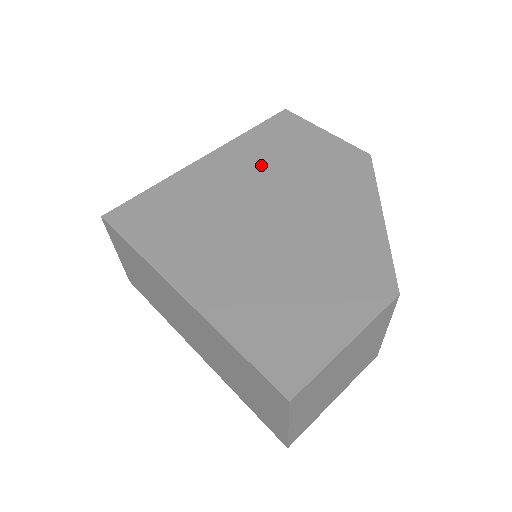
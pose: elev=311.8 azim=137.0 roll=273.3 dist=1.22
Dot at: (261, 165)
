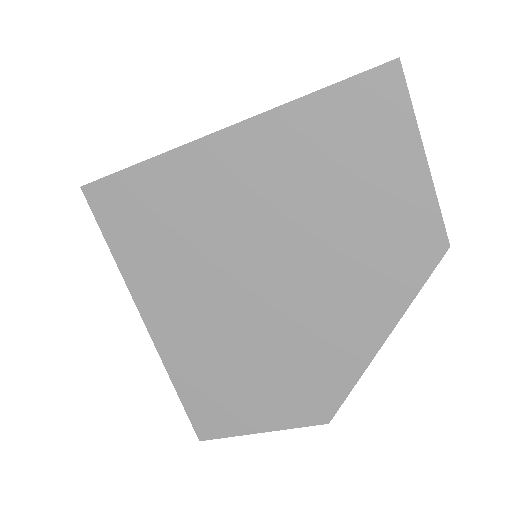
Dot at: (288, 190)
